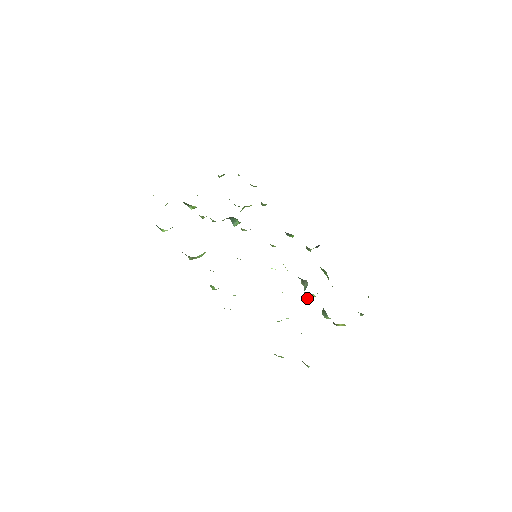
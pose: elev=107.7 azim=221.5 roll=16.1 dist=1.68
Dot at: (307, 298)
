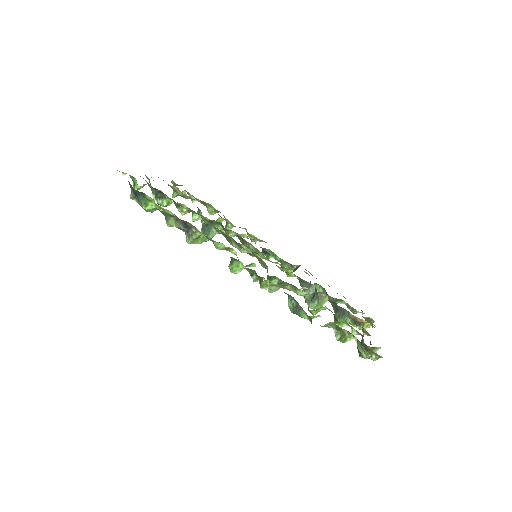
Dot at: (317, 305)
